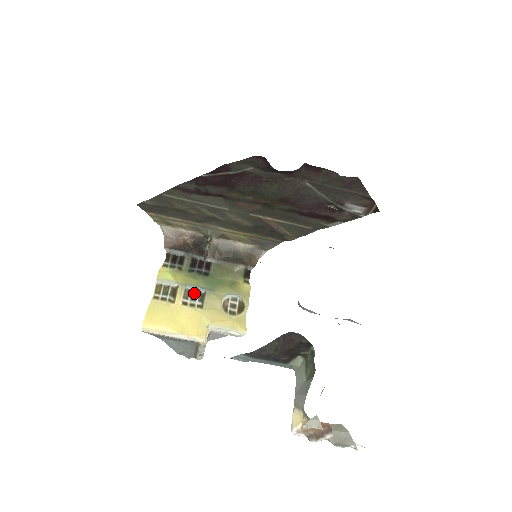
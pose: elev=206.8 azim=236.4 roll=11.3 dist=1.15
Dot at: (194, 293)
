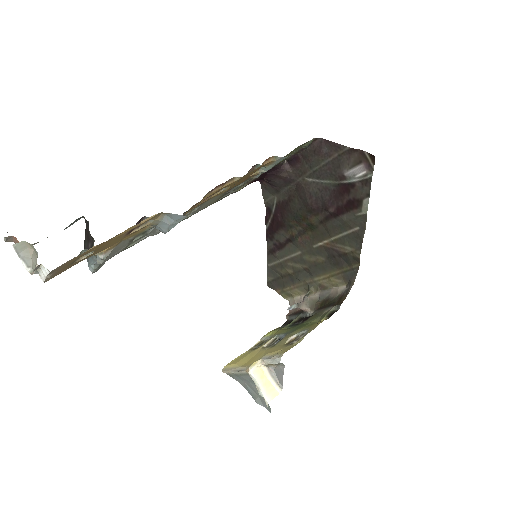
Dot at: (279, 340)
